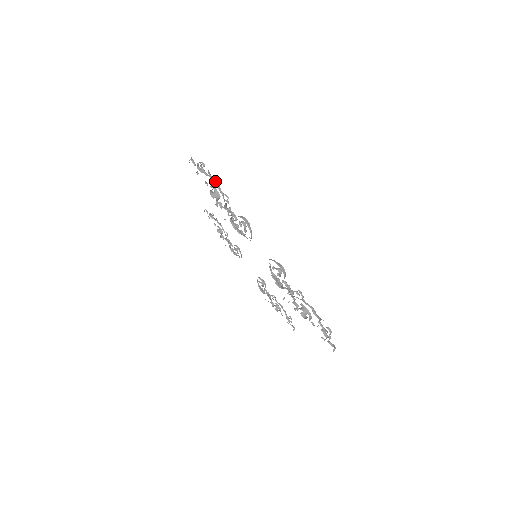
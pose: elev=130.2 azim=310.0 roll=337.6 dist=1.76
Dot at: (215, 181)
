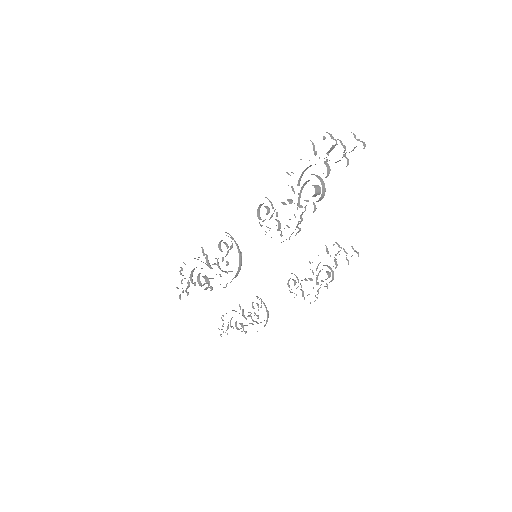
Dot at: occluded
